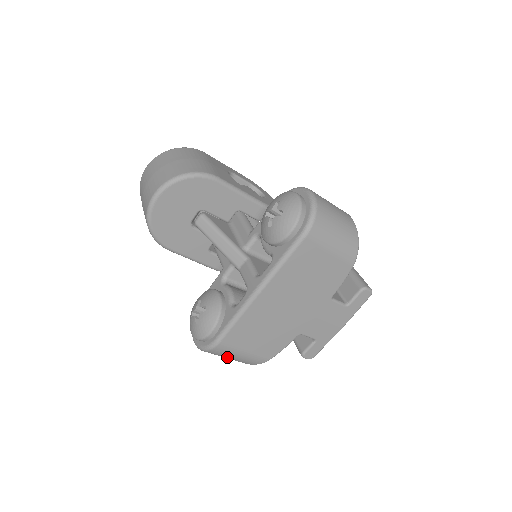
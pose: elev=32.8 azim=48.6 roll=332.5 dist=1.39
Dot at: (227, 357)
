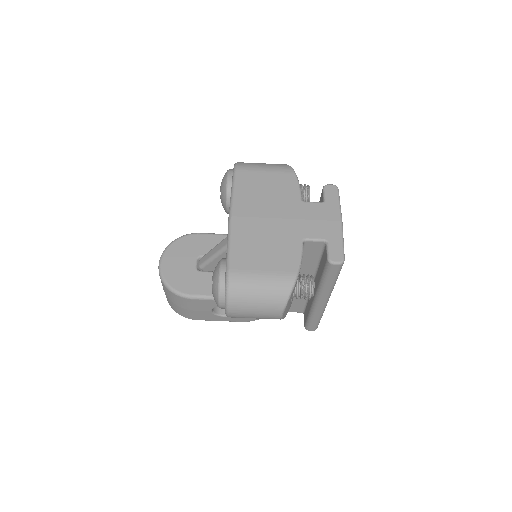
Dot at: (255, 293)
